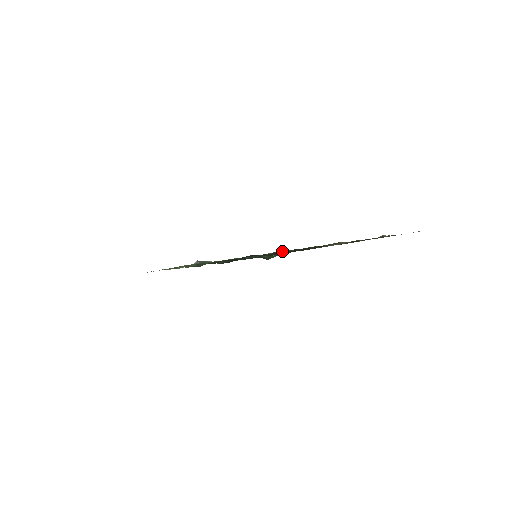
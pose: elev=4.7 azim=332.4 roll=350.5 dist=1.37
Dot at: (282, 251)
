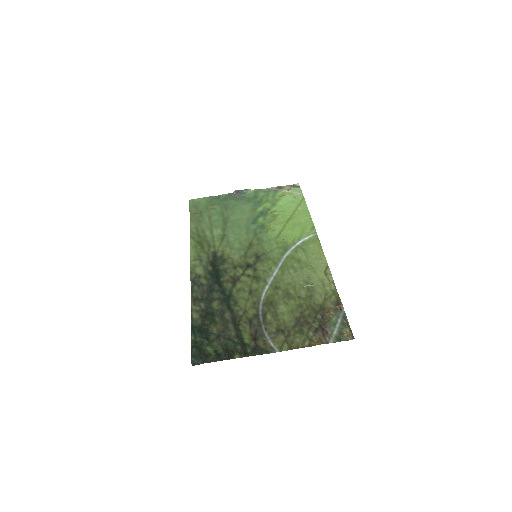
Dot at: (237, 326)
